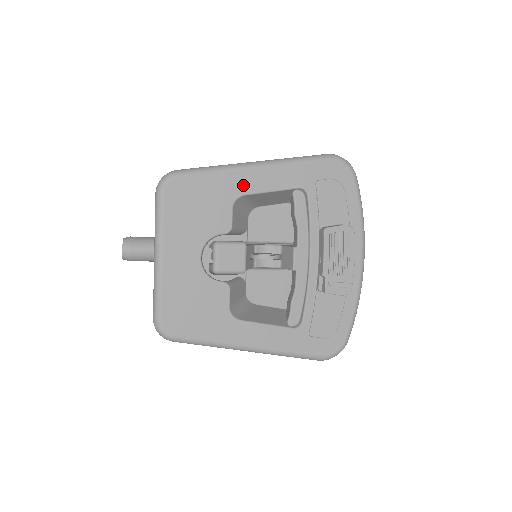
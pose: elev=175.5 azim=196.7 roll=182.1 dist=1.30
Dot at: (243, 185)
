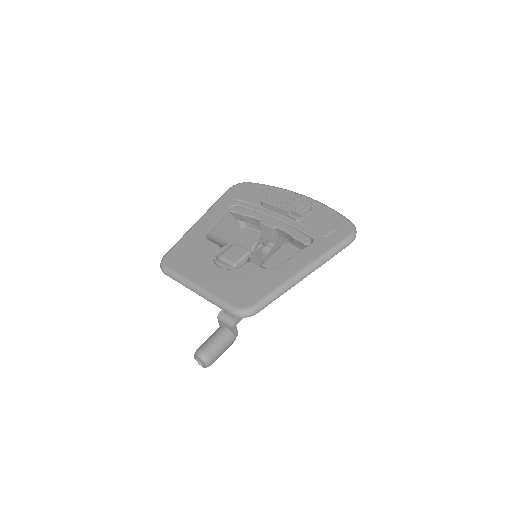
Dot at: (202, 230)
